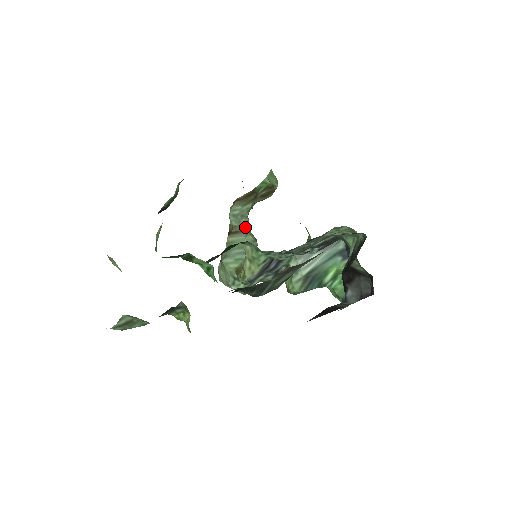
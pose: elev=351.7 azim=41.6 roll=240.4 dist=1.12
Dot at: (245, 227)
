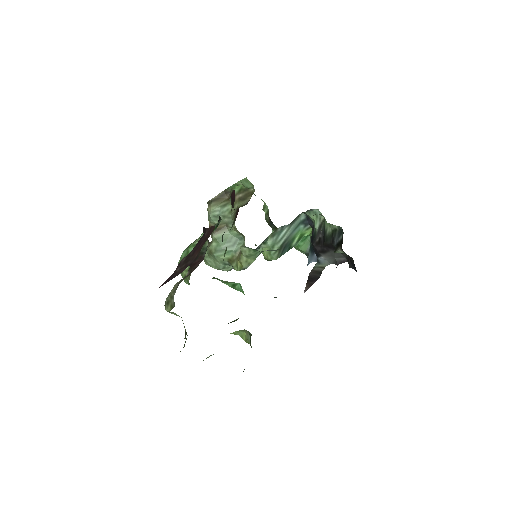
Dot at: (228, 225)
